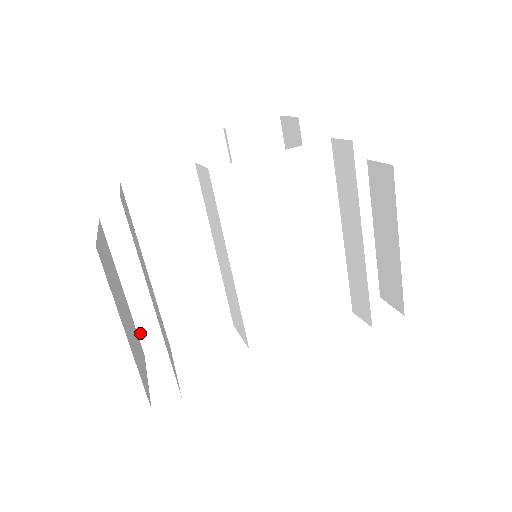
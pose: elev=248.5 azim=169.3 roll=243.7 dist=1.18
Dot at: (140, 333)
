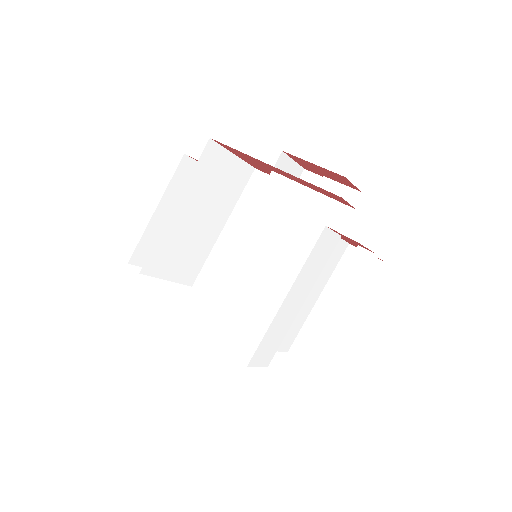
Dot at: occluded
